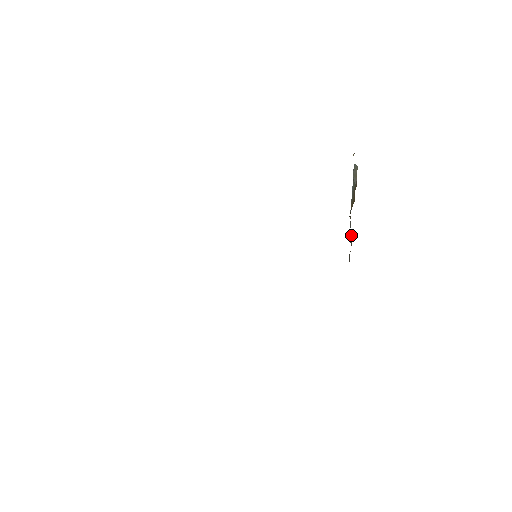
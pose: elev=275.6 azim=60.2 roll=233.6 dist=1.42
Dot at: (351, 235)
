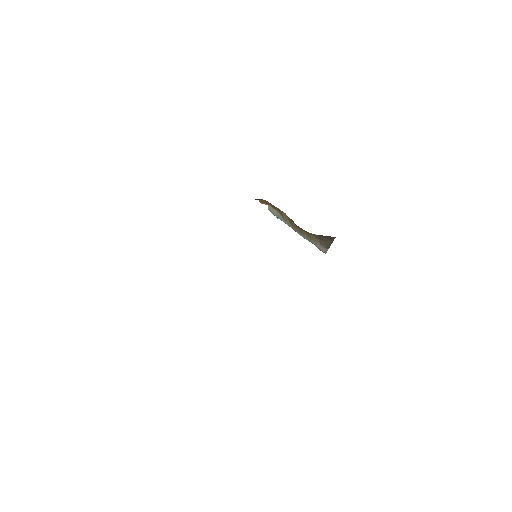
Dot at: (318, 243)
